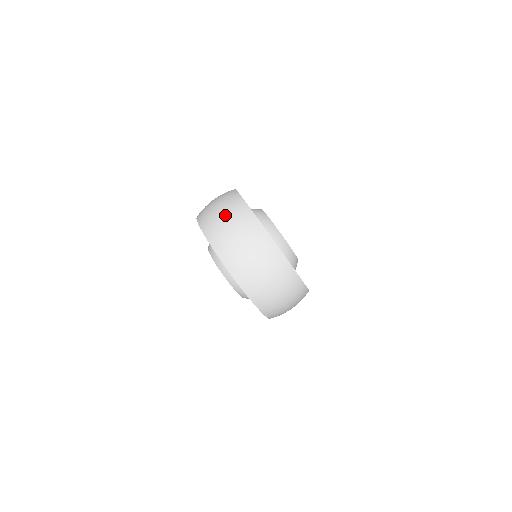
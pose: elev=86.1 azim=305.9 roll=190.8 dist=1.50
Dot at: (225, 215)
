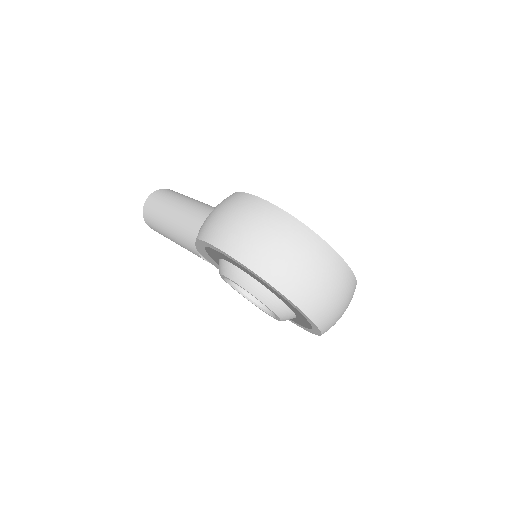
Dot at: (304, 261)
